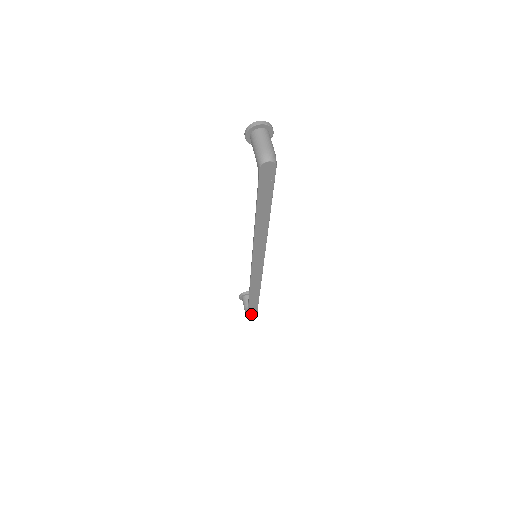
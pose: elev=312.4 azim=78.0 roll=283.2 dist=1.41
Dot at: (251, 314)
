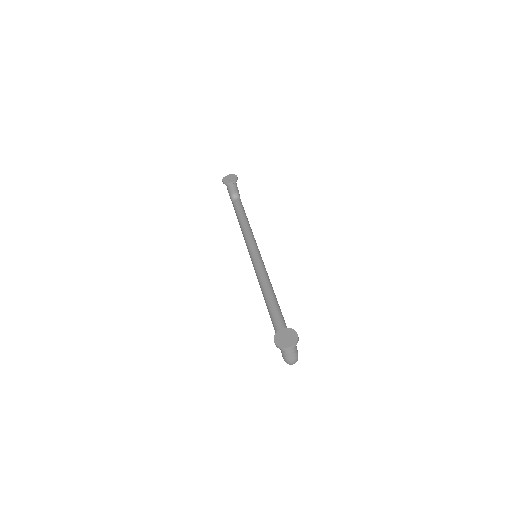
Dot at: occluded
